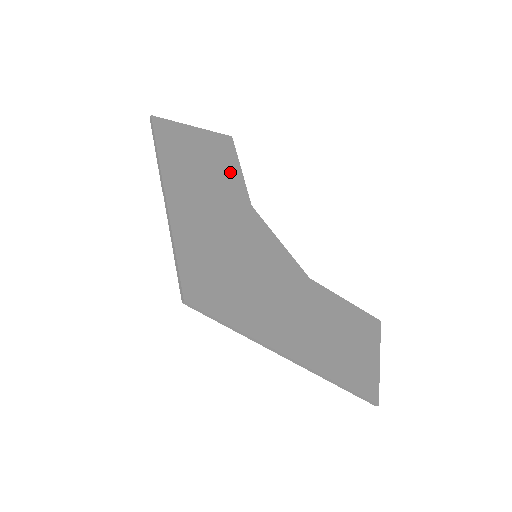
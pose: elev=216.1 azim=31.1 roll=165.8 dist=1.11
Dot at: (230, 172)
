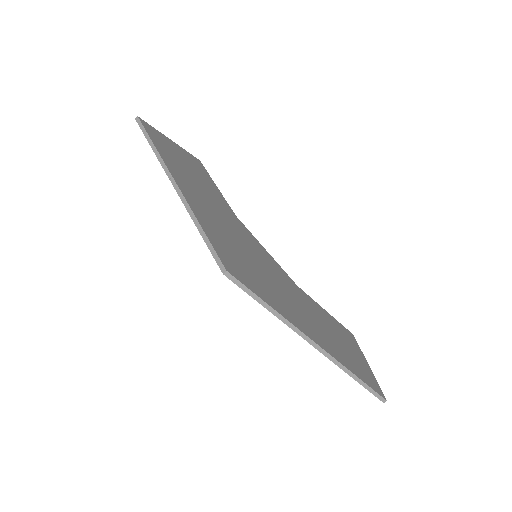
Dot at: (211, 185)
